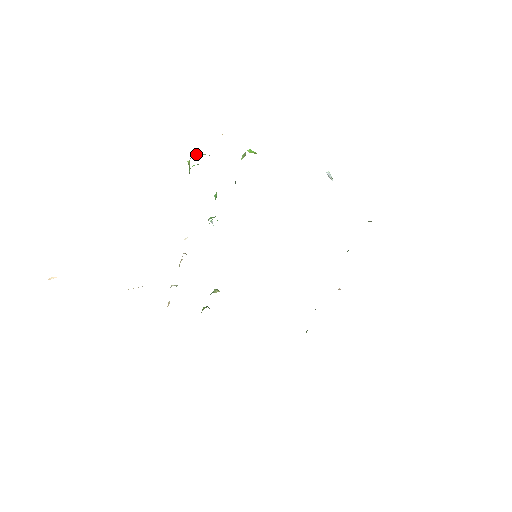
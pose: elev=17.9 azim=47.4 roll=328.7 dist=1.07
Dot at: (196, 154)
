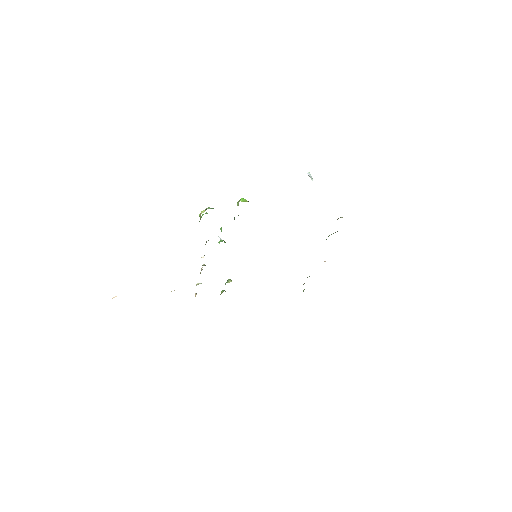
Dot at: (204, 210)
